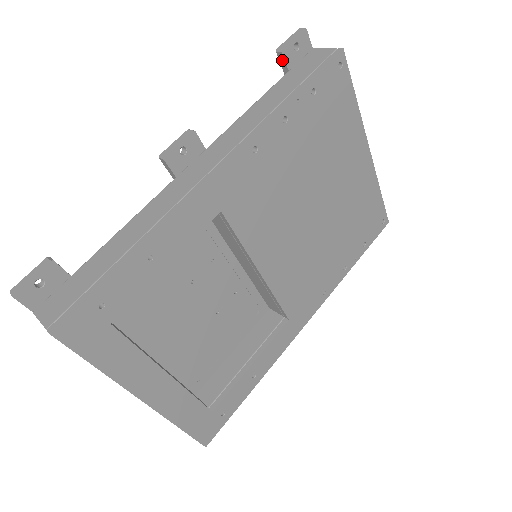
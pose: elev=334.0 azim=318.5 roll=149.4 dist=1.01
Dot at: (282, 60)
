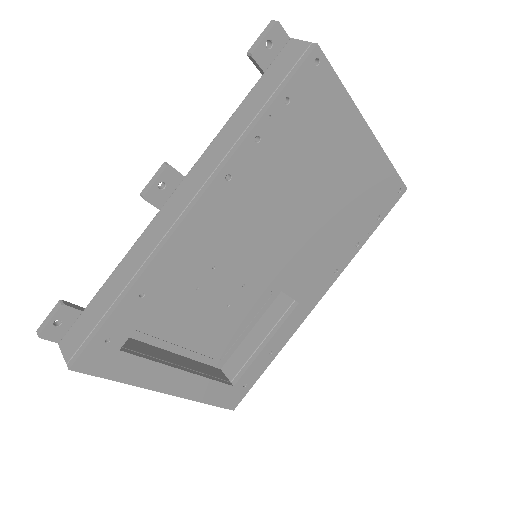
Dot at: (255, 63)
